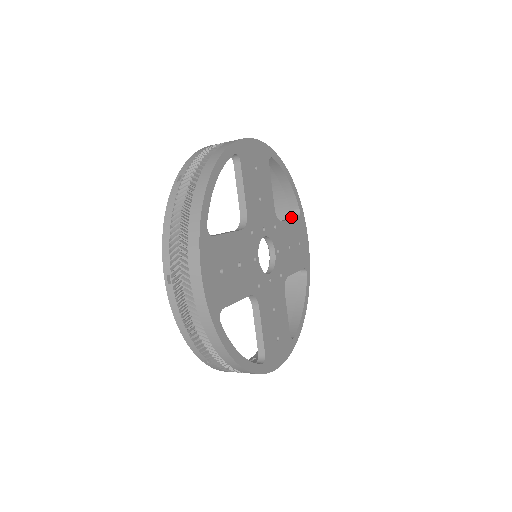
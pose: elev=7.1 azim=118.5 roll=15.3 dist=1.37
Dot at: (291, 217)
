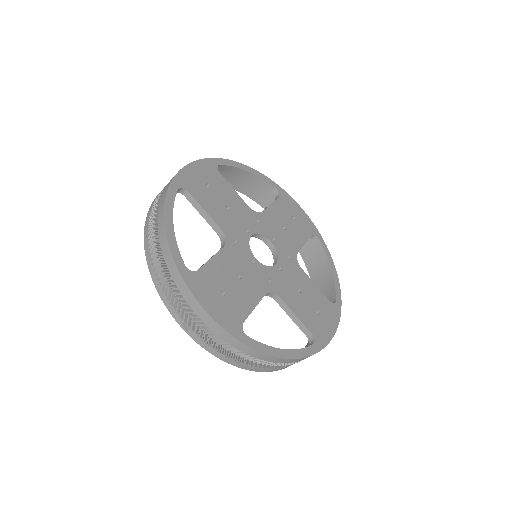
Dot at: occluded
